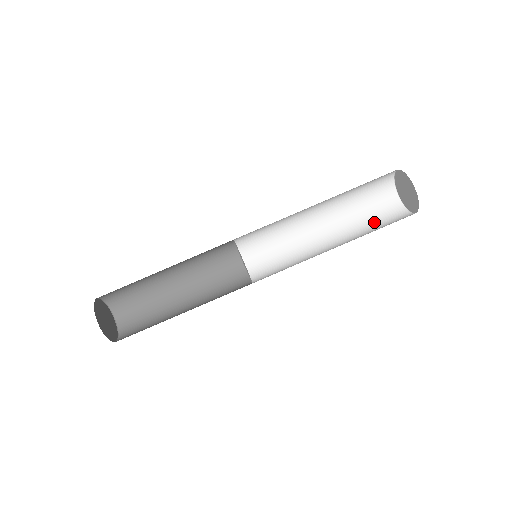
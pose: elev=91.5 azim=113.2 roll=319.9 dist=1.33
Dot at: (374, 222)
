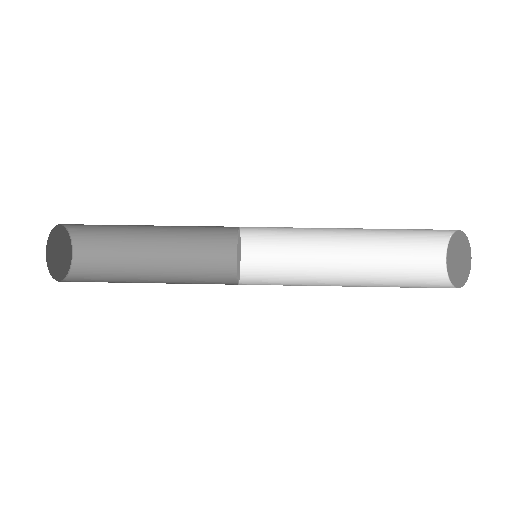
Dot at: (411, 287)
